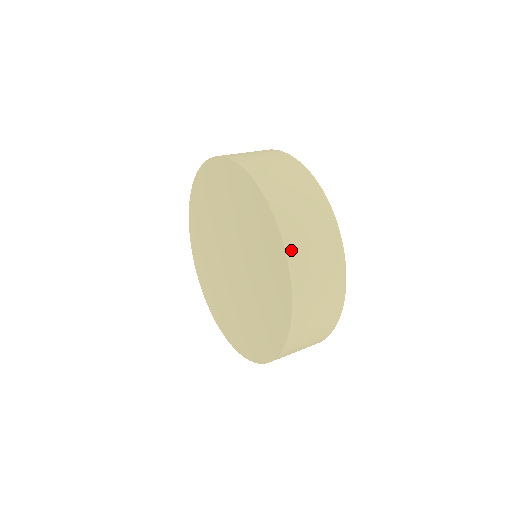
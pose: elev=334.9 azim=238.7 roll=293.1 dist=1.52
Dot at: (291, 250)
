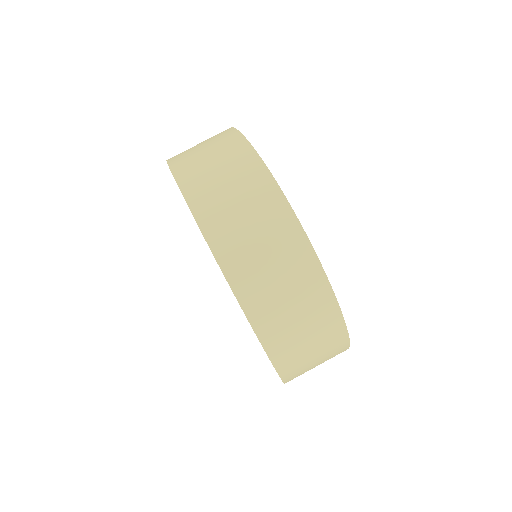
Dot at: (276, 355)
